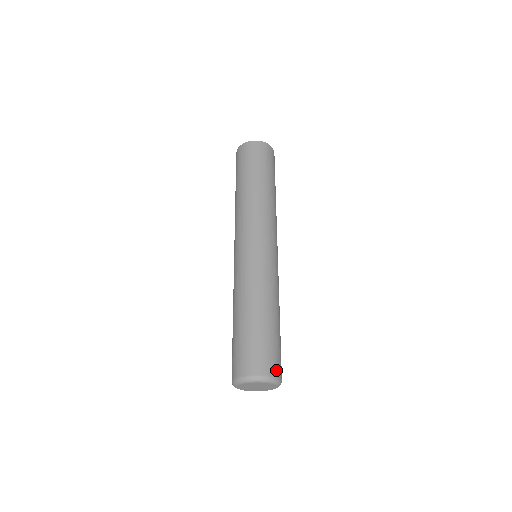
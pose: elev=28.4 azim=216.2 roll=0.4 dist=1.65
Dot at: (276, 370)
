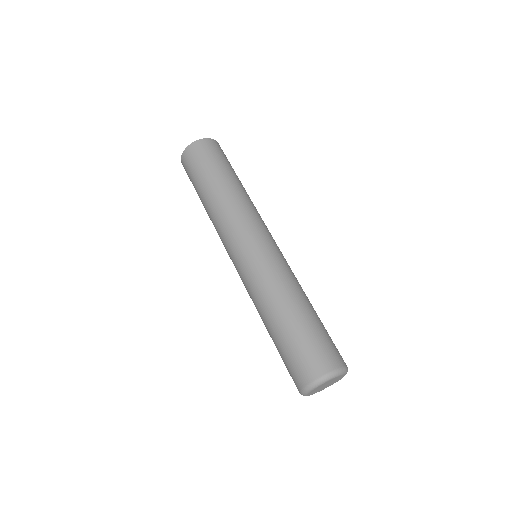
Dot at: (329, 363)
